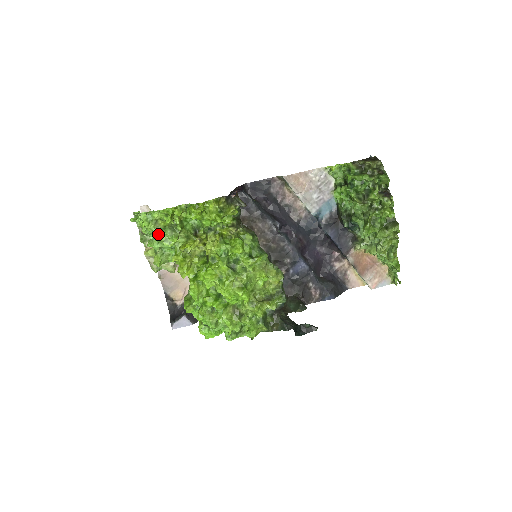
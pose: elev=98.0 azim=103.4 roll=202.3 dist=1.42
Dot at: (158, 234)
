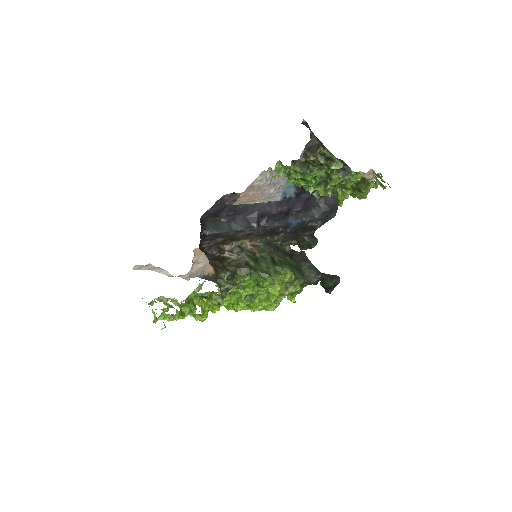
Dot at: occluded
